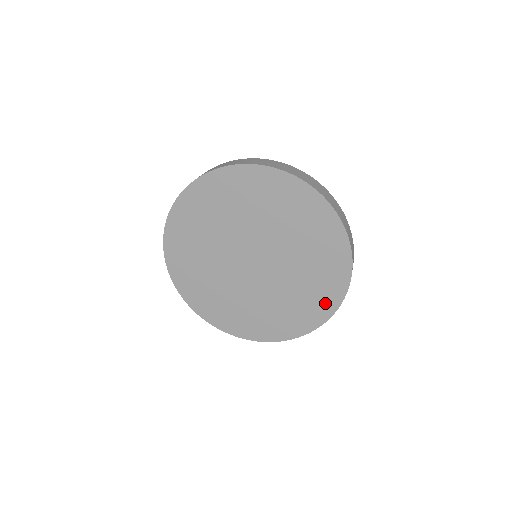
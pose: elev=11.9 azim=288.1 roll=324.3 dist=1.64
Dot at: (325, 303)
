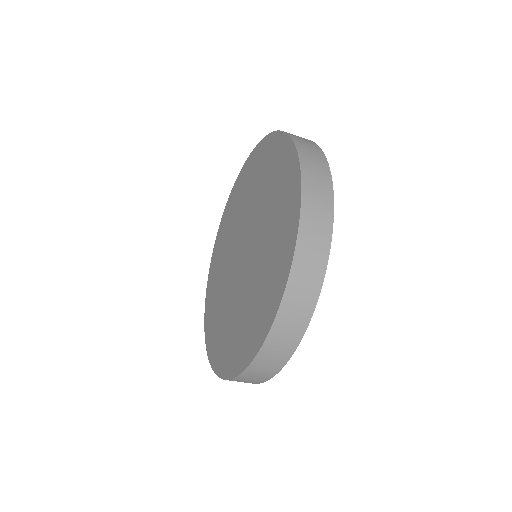
Dot at: (243, 352)
